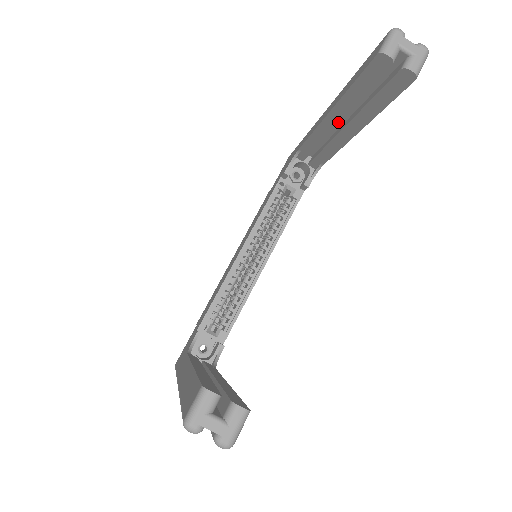
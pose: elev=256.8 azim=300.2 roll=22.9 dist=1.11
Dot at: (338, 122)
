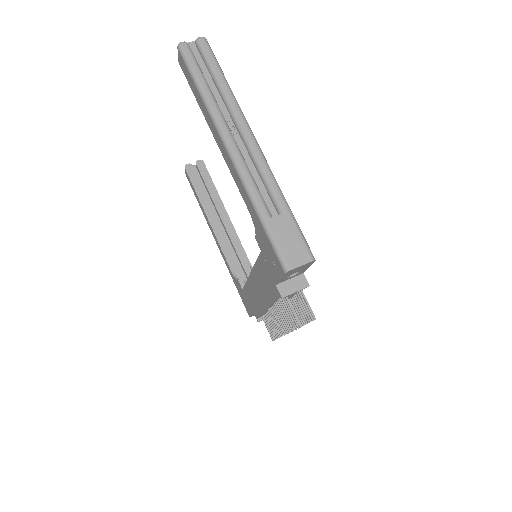
Dot at: (216, 218)
